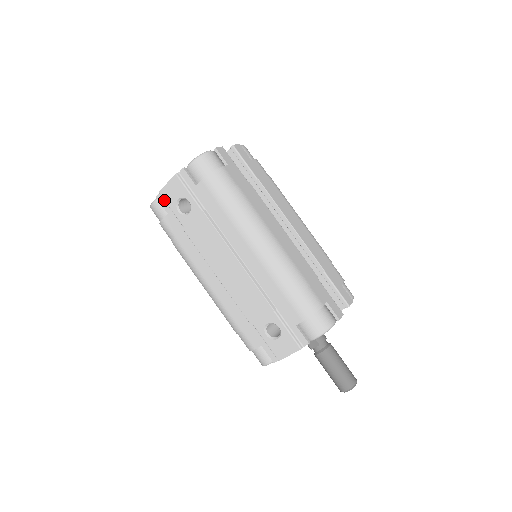
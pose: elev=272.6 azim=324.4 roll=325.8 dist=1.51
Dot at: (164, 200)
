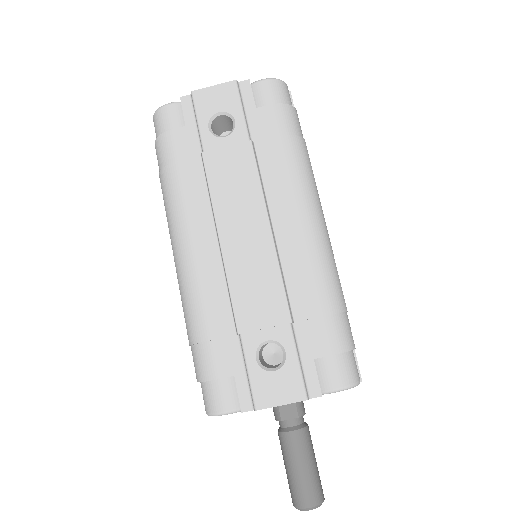
Dot at: (194, 105)
